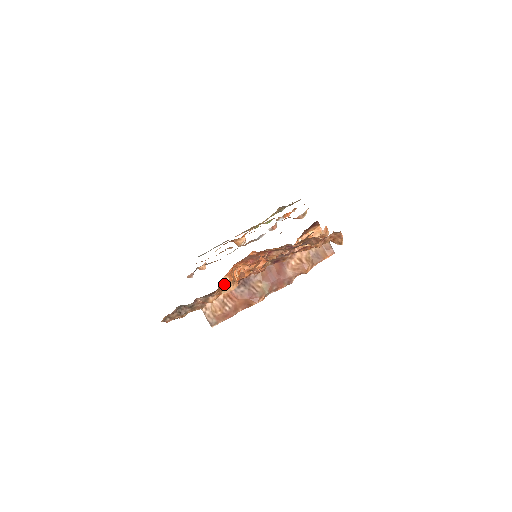
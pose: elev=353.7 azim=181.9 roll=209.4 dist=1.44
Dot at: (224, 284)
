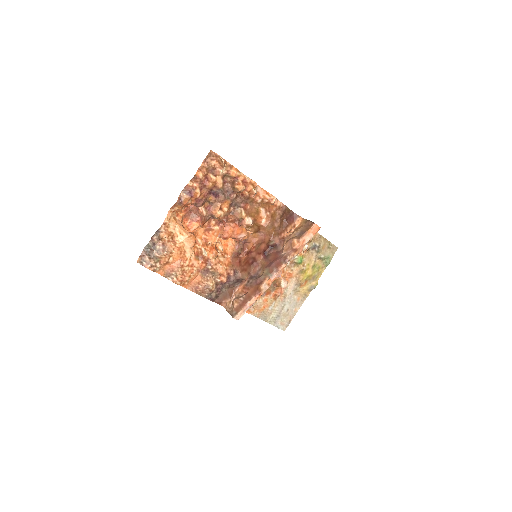
Dot at: (201, 253)
